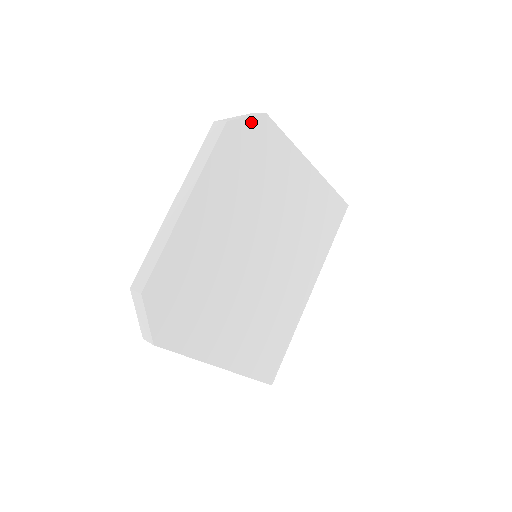
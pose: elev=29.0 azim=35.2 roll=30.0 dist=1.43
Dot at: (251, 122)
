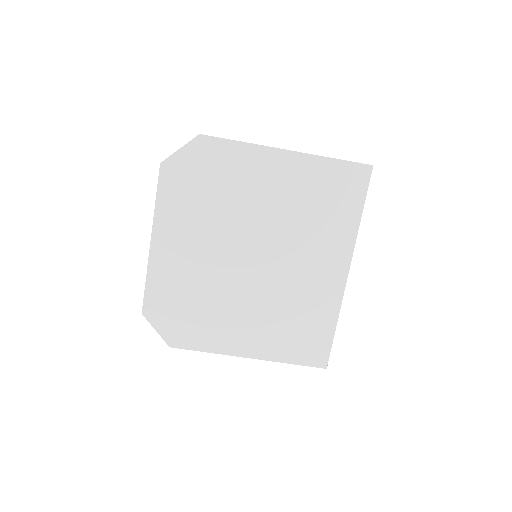
Dot at: (187, 150)
